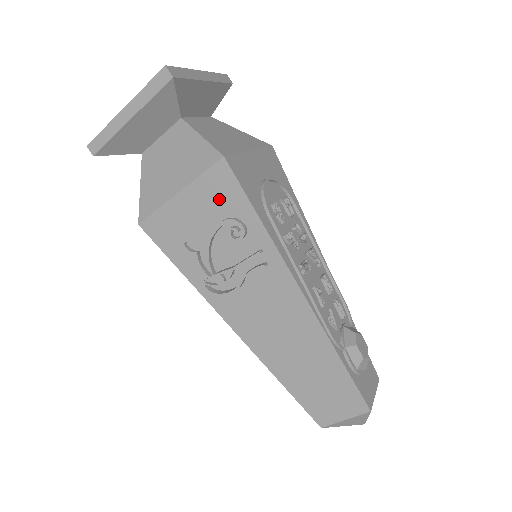
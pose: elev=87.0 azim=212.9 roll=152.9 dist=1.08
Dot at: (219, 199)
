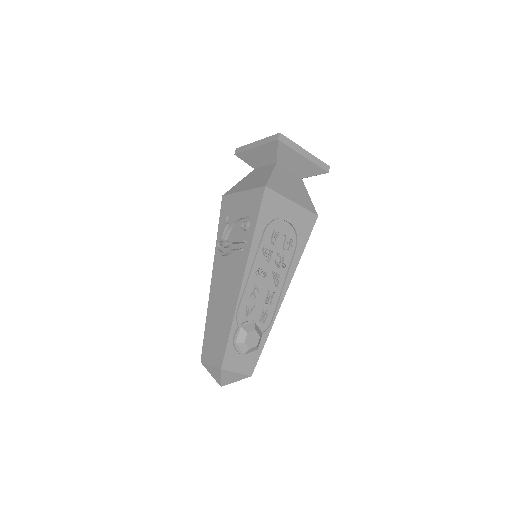
Dot at: (251, 205)
